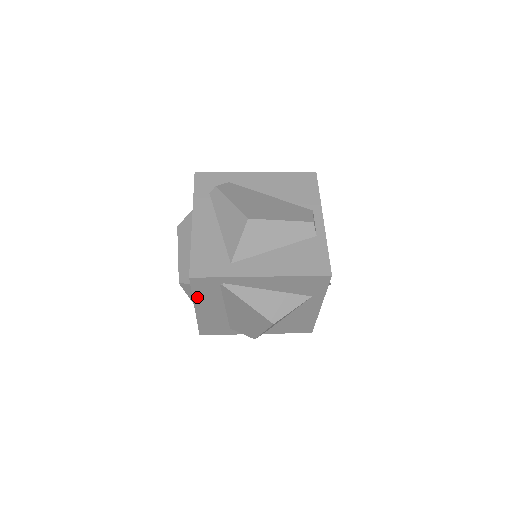
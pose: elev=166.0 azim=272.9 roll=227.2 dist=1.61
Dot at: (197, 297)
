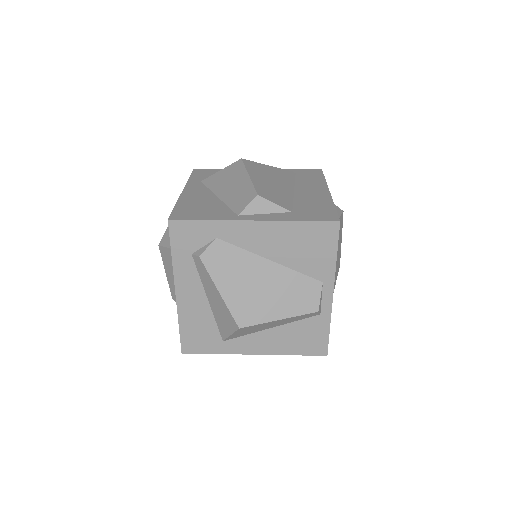
Dot at: occluded
